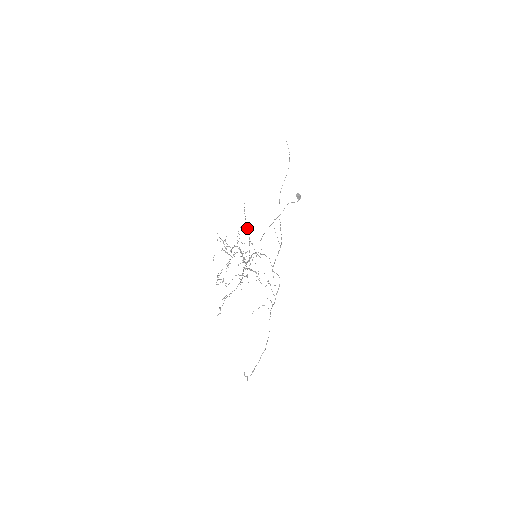
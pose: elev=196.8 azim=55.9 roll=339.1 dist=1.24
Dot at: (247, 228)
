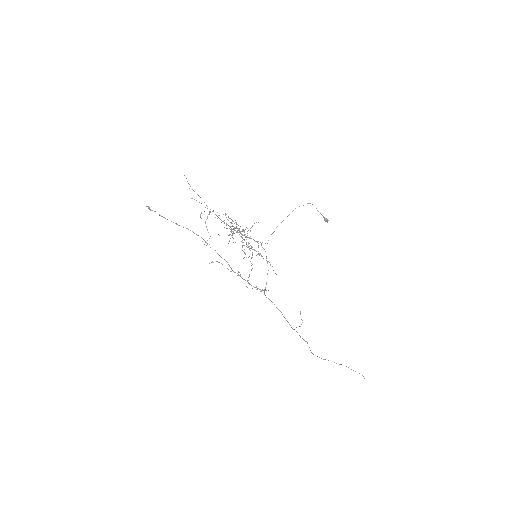
Dot at: occluded
